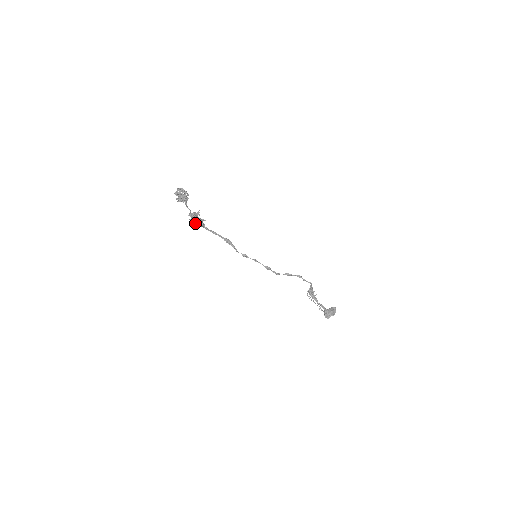
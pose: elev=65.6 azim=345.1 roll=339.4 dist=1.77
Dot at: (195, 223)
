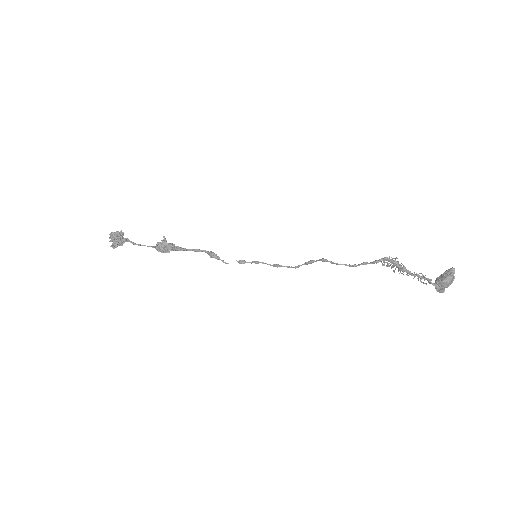
Dot at: (169, 251)
